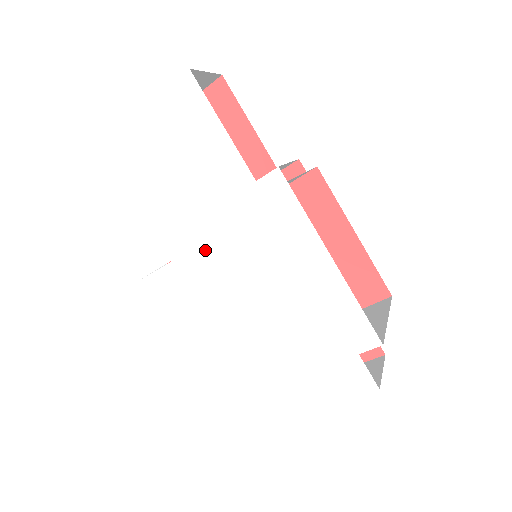
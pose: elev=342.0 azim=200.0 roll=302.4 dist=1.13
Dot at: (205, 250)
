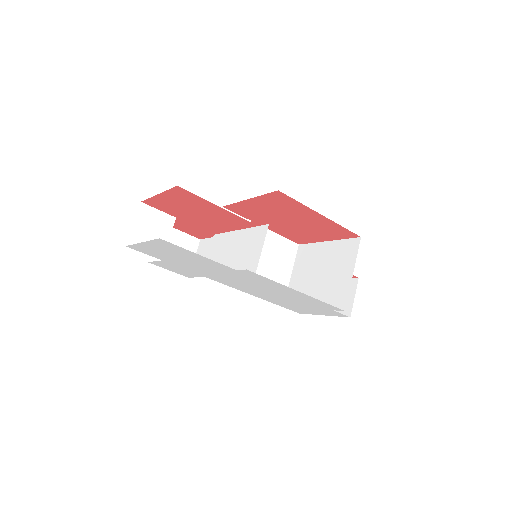
Dot at: (223, 278)
